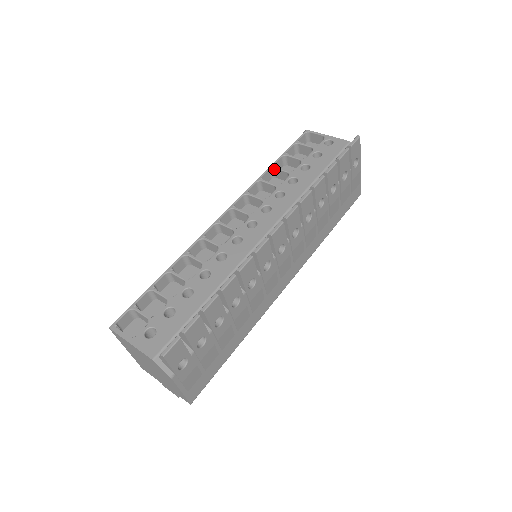
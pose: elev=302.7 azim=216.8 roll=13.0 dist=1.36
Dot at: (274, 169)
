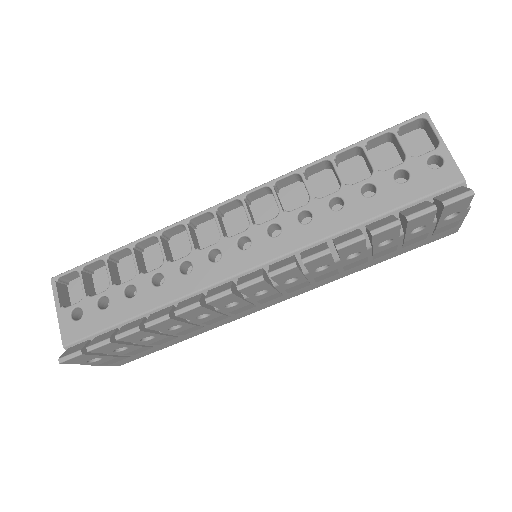
Dot at: (331, 163)
